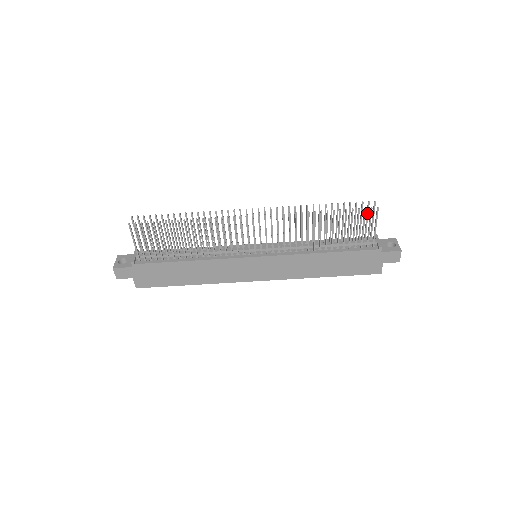
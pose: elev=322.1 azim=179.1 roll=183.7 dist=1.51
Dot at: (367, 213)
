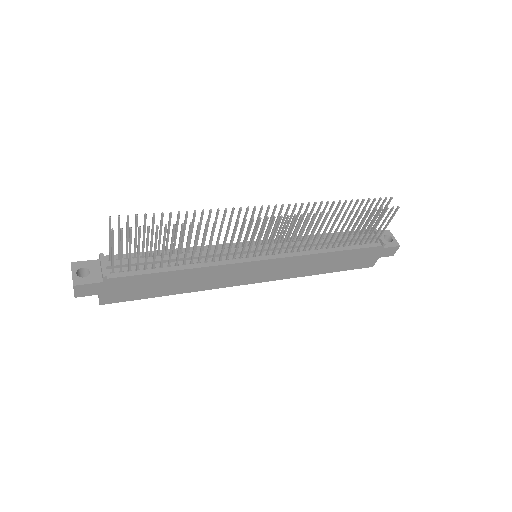
Dot at: occluded
